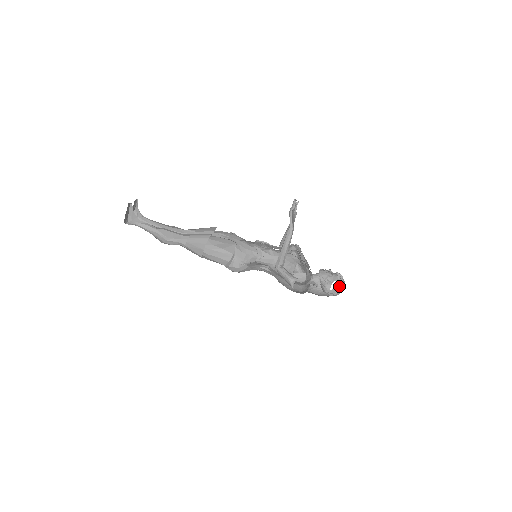
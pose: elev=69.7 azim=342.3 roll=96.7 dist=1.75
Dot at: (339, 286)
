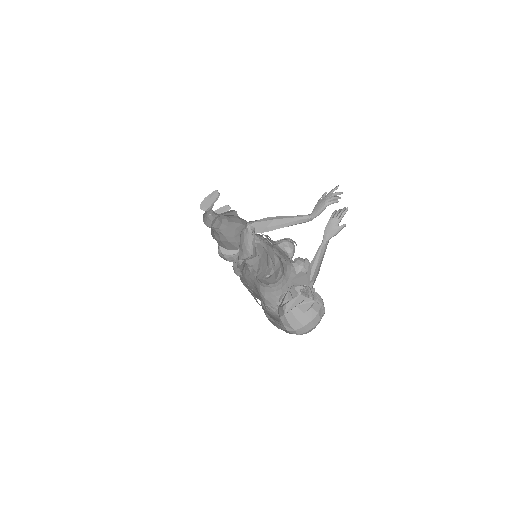
Dot at: (301, 302)
